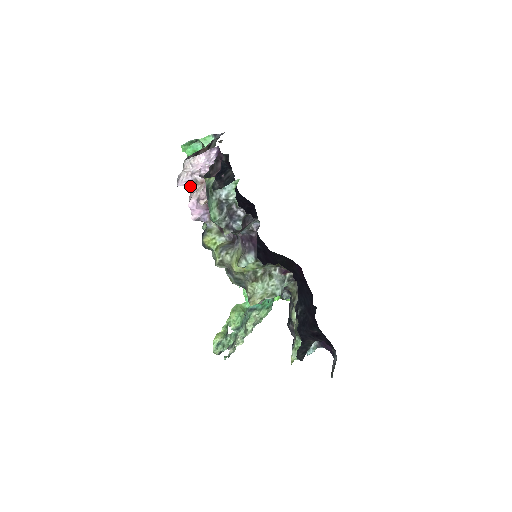
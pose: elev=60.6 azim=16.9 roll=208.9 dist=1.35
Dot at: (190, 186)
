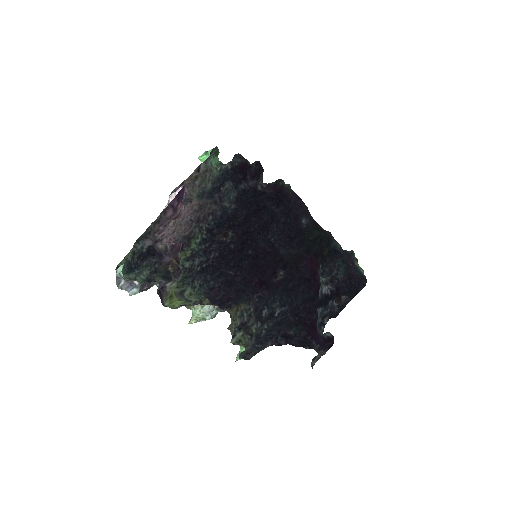
Dot at: occluded
